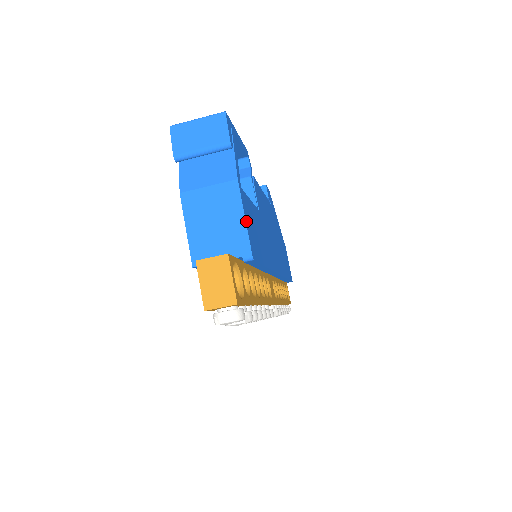
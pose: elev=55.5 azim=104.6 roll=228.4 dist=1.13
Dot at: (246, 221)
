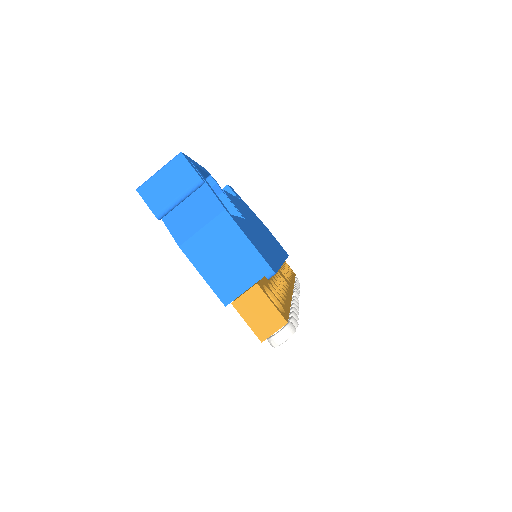
Dot at: (252, 243)
